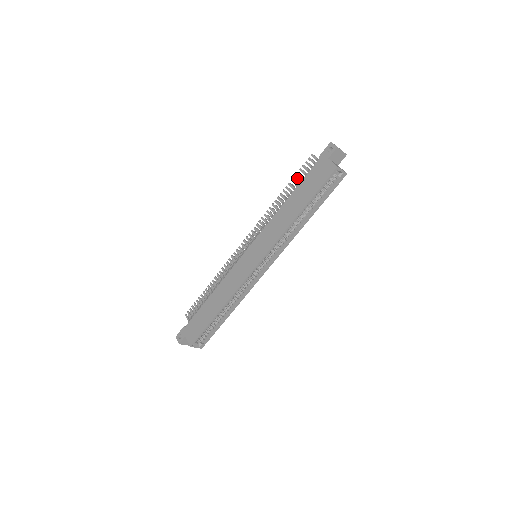
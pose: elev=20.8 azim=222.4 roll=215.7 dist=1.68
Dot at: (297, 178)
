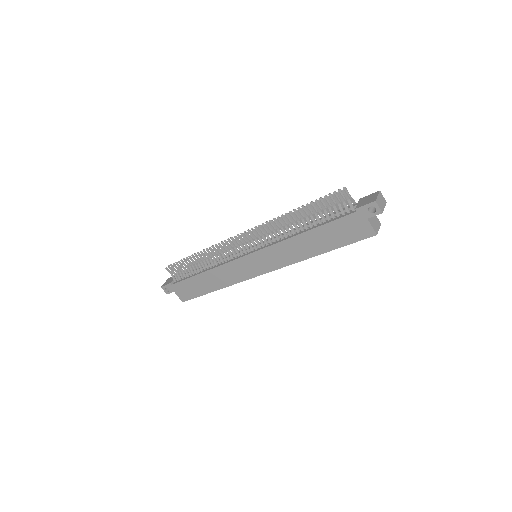
Dot at: (318, 208)
